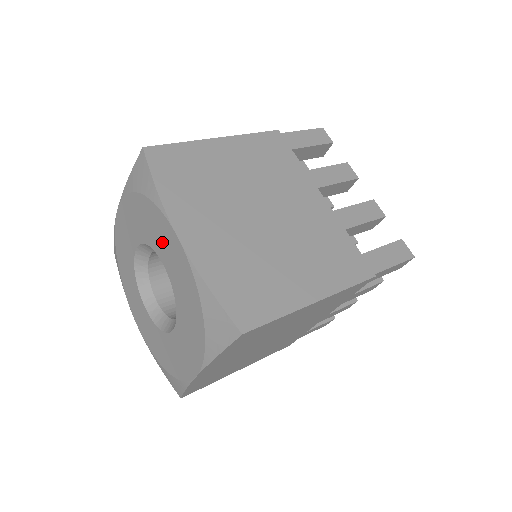
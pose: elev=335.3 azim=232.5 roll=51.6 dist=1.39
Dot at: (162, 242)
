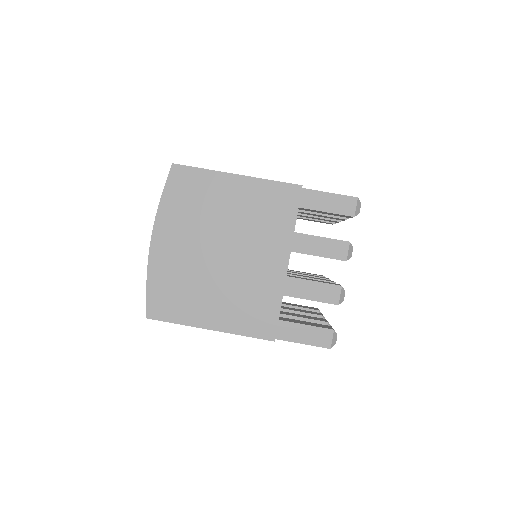
Dot at: occluded
